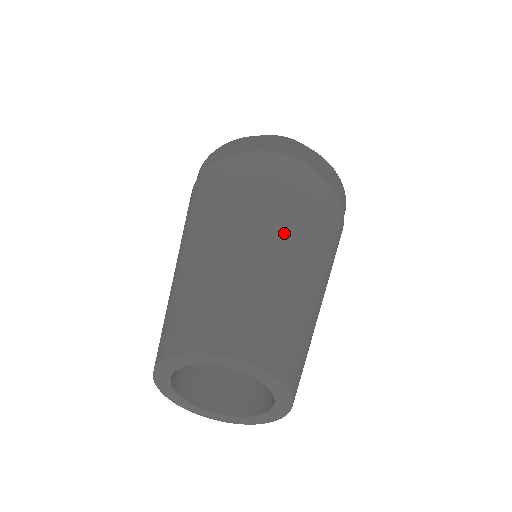
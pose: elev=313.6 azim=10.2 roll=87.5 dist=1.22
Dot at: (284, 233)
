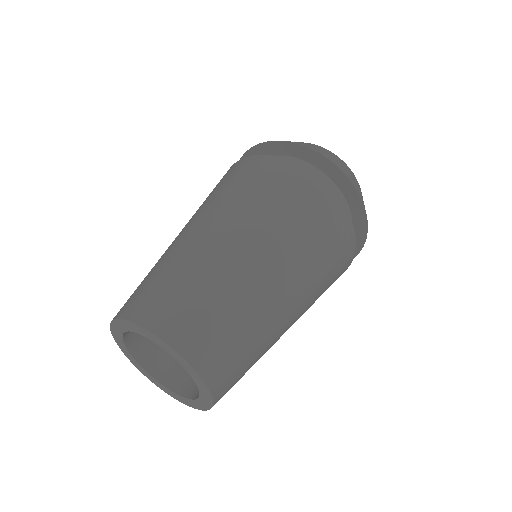
Dot at: (213, 216)
